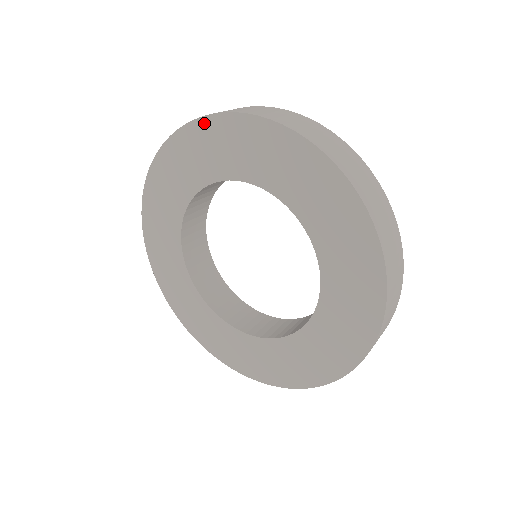
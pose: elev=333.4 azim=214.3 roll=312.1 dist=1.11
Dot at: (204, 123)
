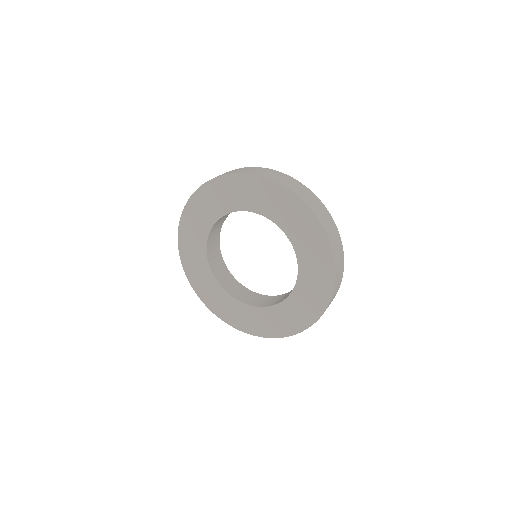
Dot at: (205, 187)
